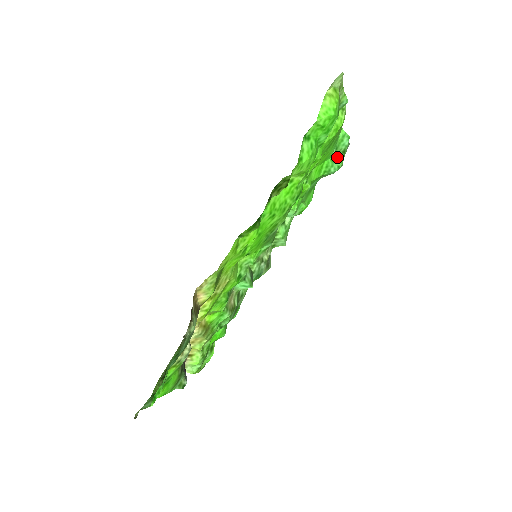
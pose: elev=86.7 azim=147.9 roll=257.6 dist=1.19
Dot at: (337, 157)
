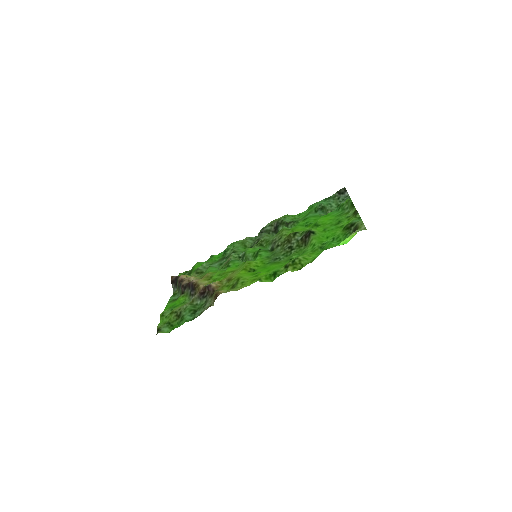
Dot at: occluded
